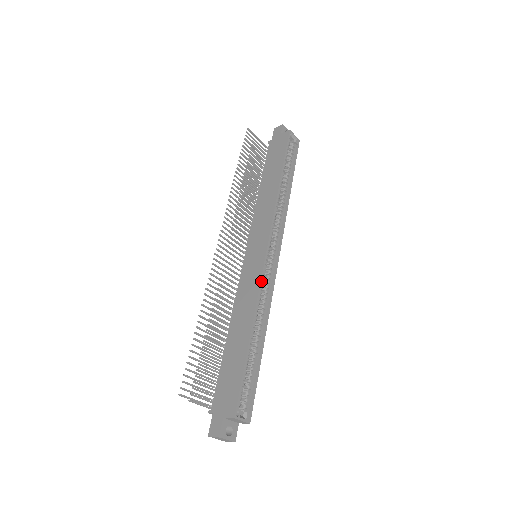
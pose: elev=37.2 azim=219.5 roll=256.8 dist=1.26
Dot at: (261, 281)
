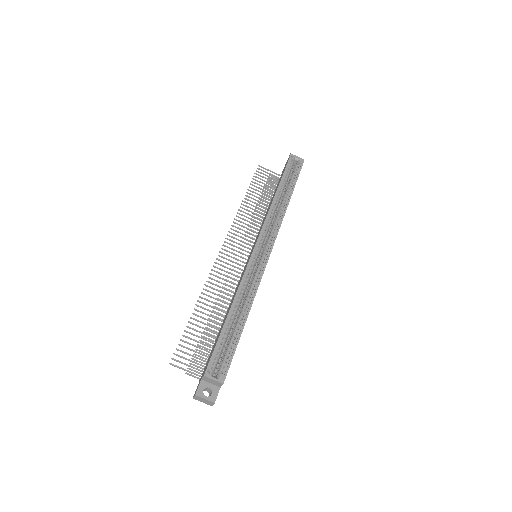
Dot at: (246, 269)
